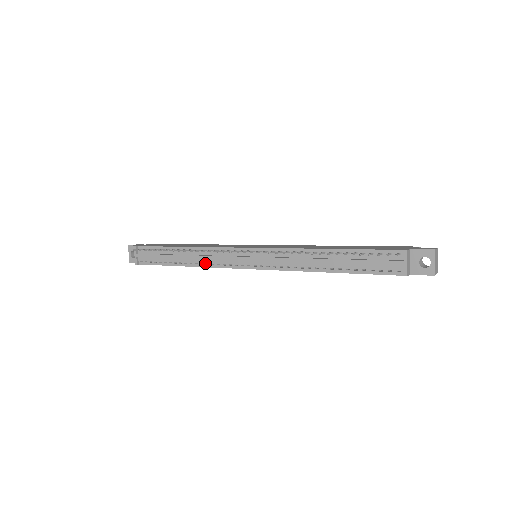
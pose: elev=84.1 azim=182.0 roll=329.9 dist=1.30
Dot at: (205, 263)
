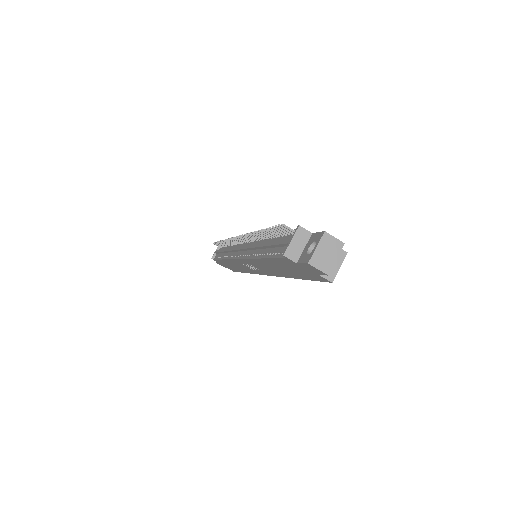
Dot at: (229, 255)
